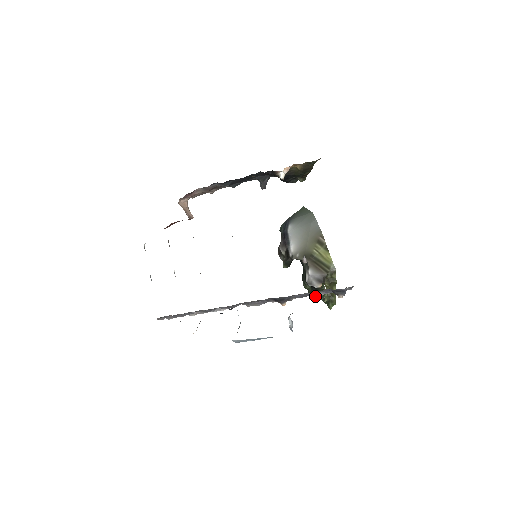
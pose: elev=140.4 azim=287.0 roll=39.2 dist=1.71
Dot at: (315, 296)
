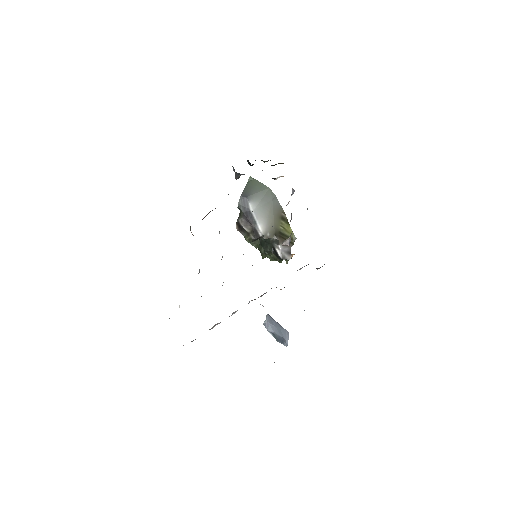
Dot at: occluded
